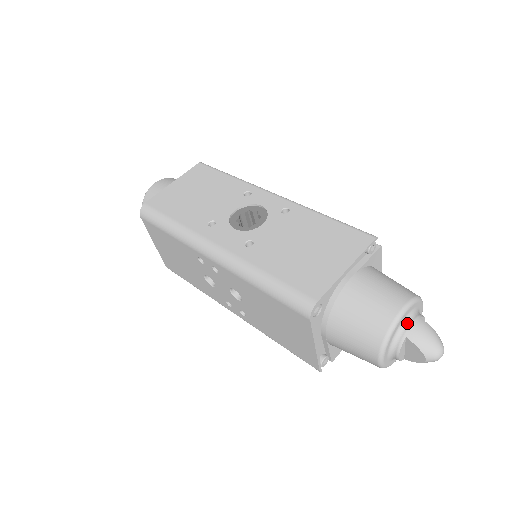
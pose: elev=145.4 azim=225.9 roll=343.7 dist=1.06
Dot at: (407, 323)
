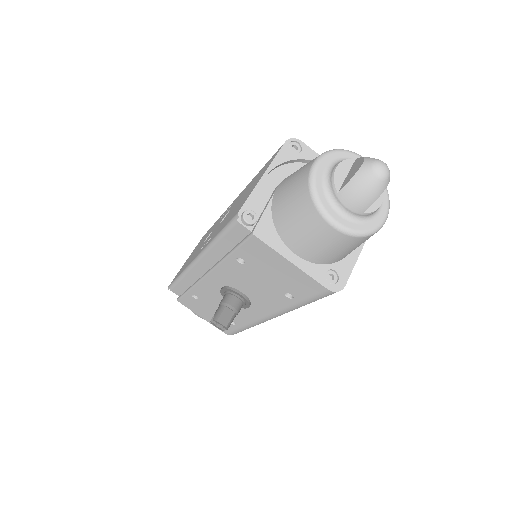
Dot at: occluded
